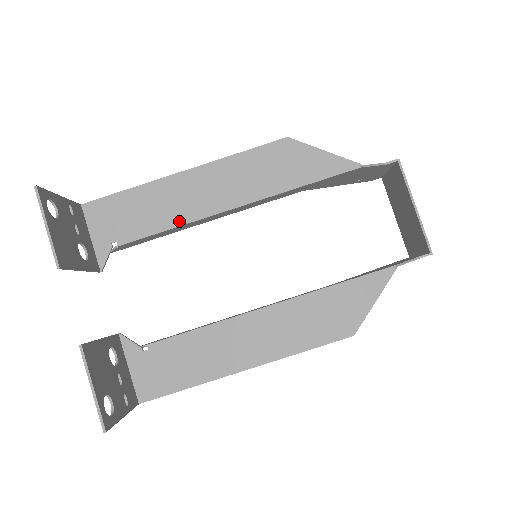
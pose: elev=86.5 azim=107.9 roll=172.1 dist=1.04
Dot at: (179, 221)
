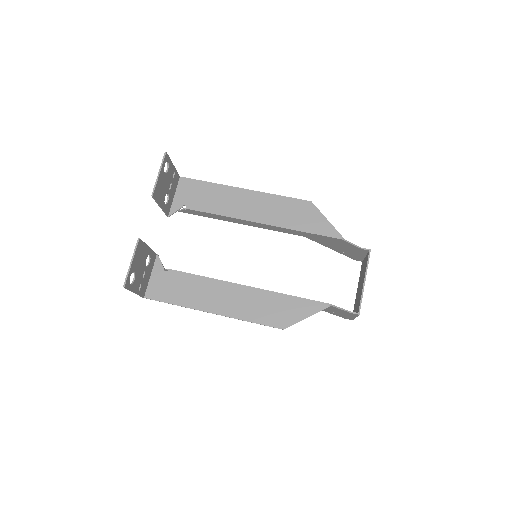
Dot at: (226, 213)
